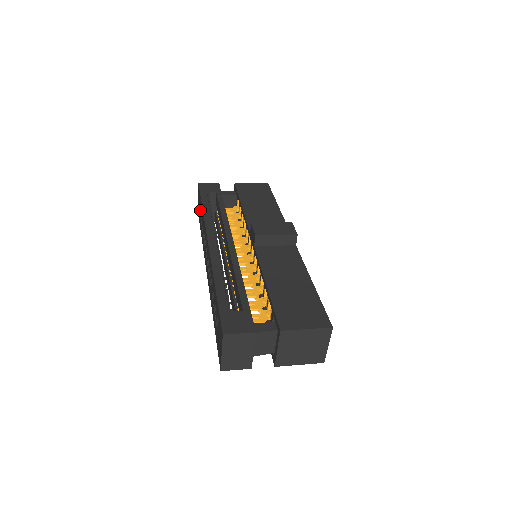
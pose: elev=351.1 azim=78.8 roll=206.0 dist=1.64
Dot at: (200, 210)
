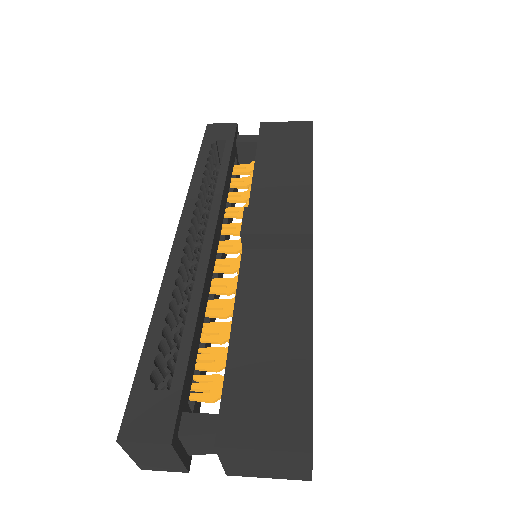
Dot at: occluded
